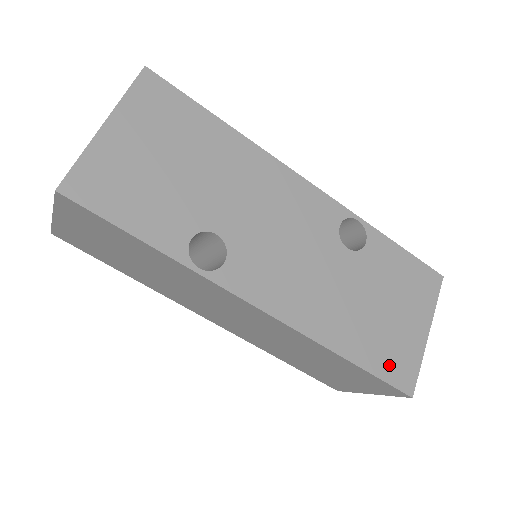
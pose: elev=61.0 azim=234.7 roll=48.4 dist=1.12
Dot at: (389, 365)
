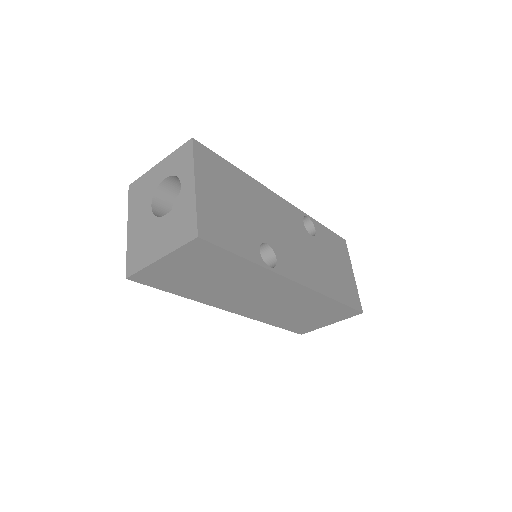
Dot at: (350, 298)
